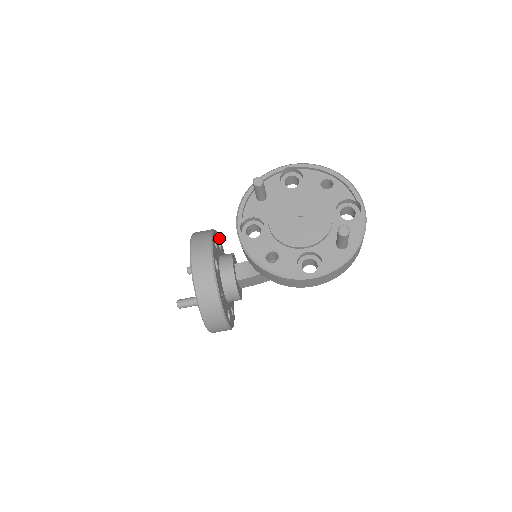
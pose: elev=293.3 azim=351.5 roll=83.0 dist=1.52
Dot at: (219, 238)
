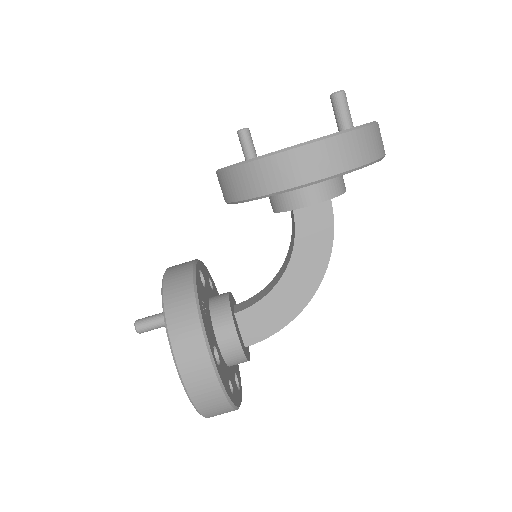
Dot at: occluded
